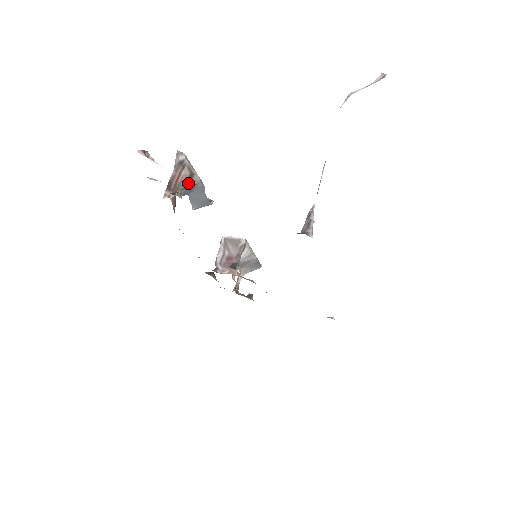
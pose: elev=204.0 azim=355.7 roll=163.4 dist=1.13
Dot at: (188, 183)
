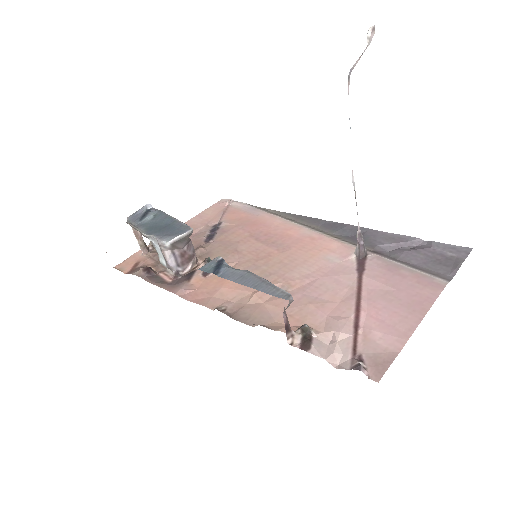
Dot at: occluded
